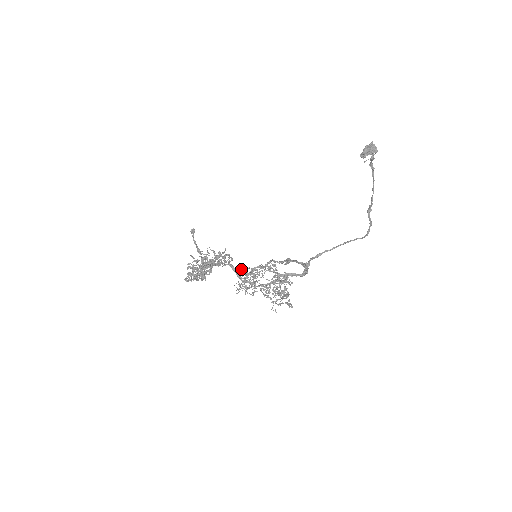
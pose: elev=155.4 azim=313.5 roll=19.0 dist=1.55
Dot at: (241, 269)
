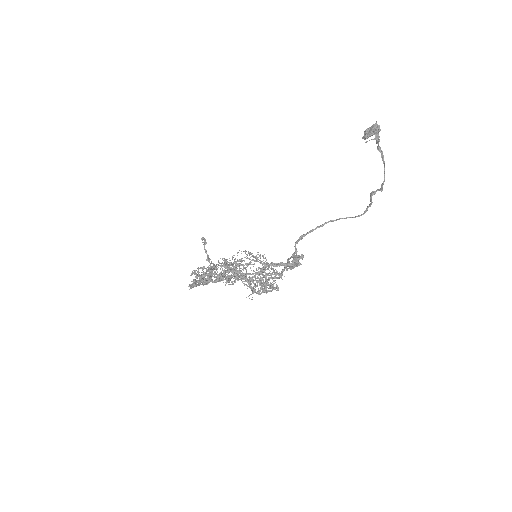
Dot at: (224, 259)
